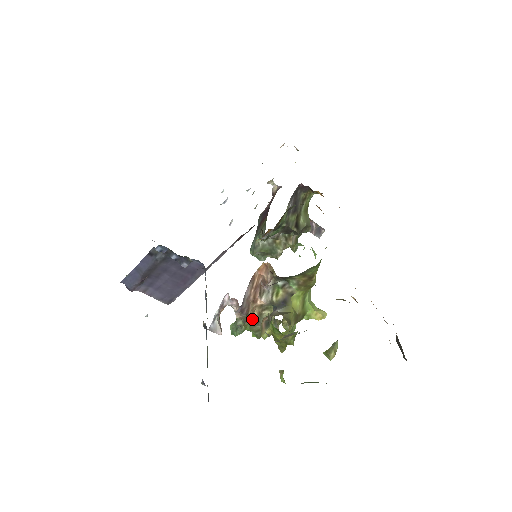
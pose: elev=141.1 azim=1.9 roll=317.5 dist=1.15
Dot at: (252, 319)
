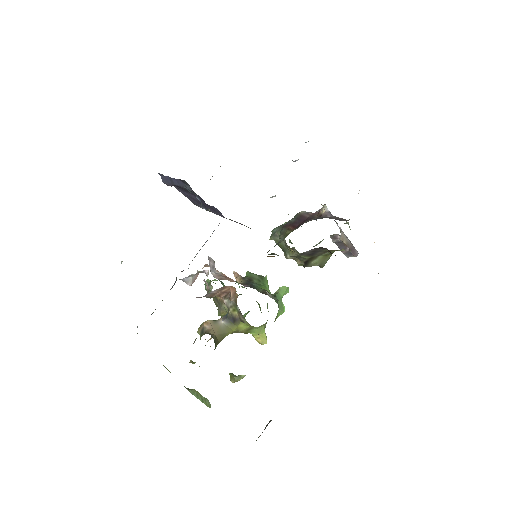
Dot at: (216, 298)
